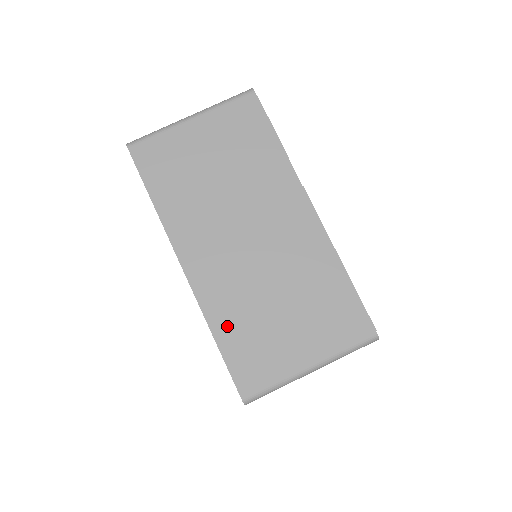
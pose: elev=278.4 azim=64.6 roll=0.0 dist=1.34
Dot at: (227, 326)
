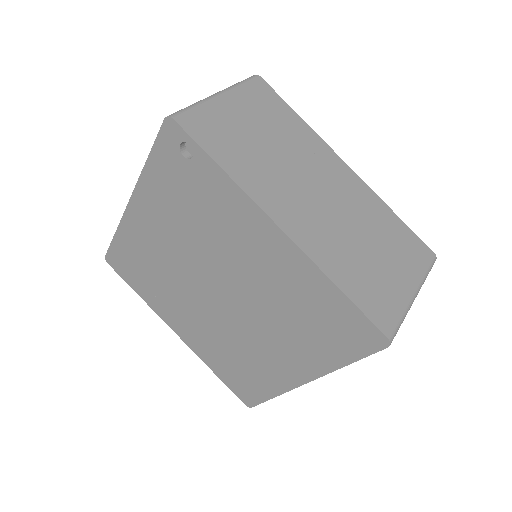
Dot at: (343, 274)
